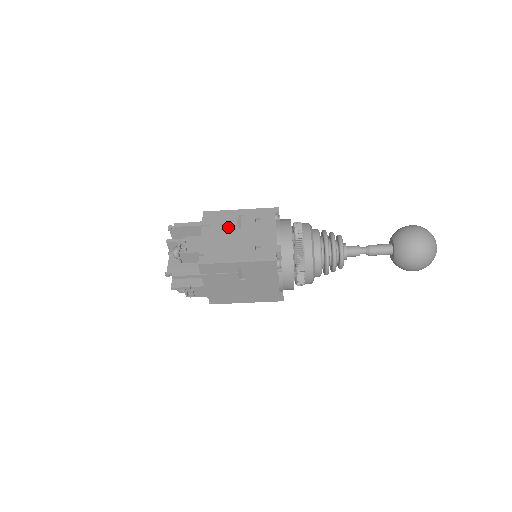
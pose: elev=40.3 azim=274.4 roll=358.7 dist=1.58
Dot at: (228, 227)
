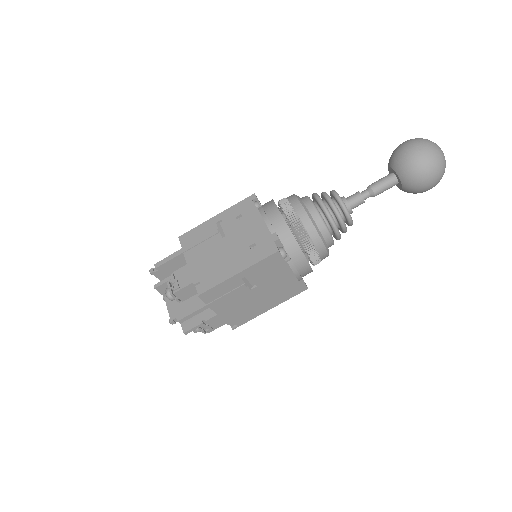
Dot at: (211, 240)
